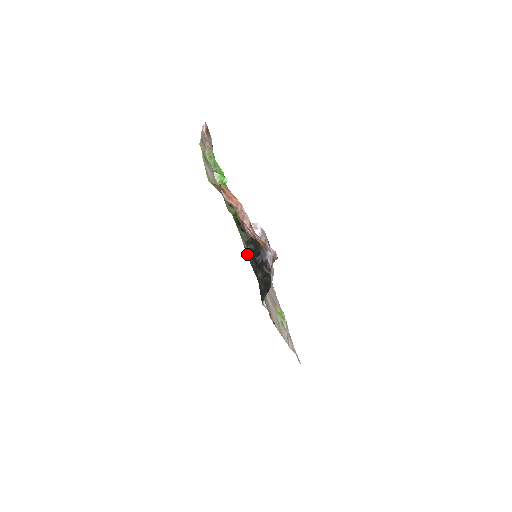
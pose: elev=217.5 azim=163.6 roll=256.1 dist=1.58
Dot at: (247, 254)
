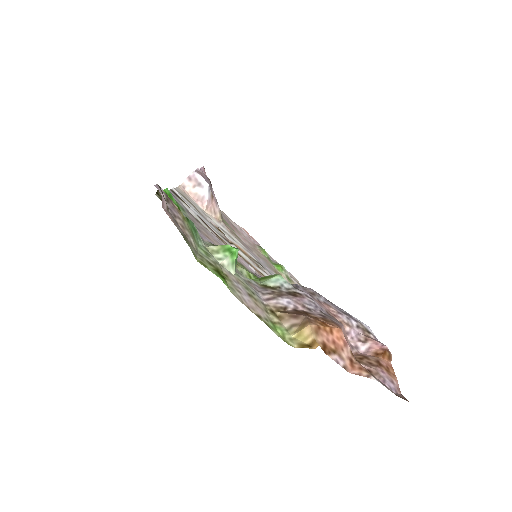
Dot at: occluded
